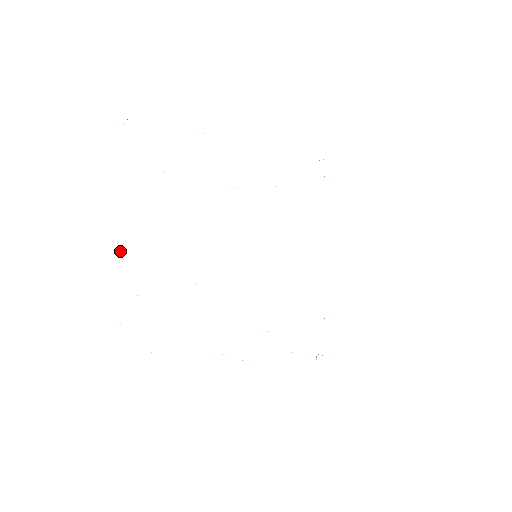
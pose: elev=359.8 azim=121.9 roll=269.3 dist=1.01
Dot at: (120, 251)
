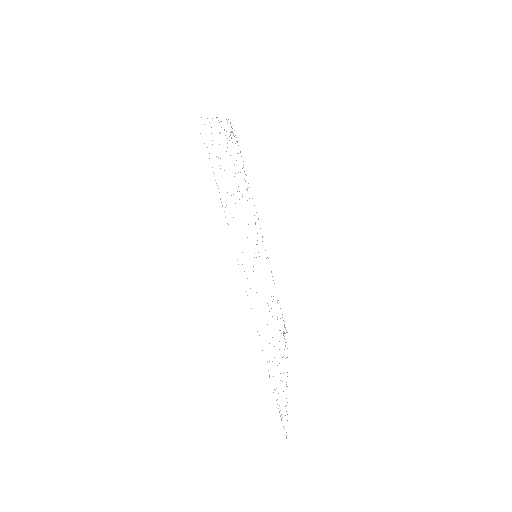
Dot at: occluded
